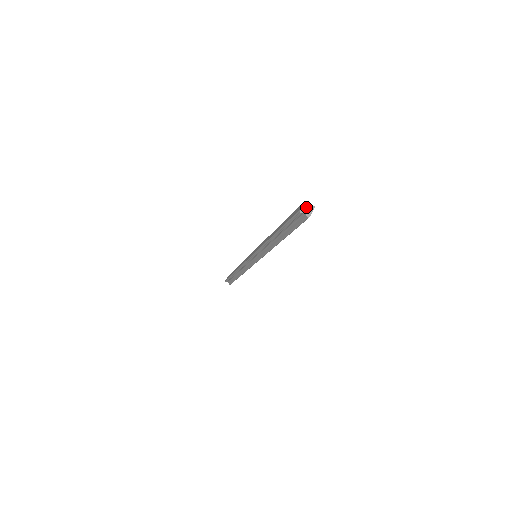
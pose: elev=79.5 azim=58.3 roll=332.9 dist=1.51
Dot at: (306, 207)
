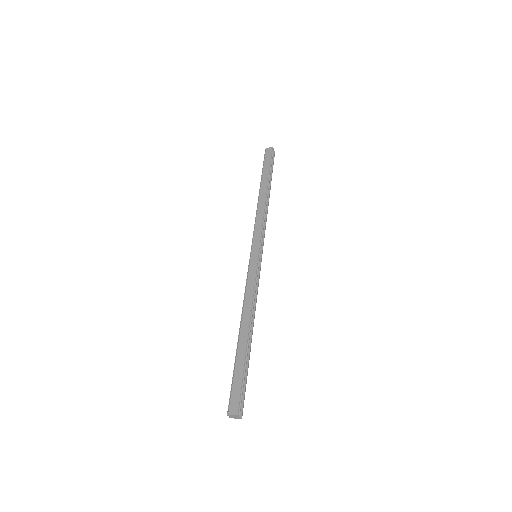
Dot at: (235, 416)
